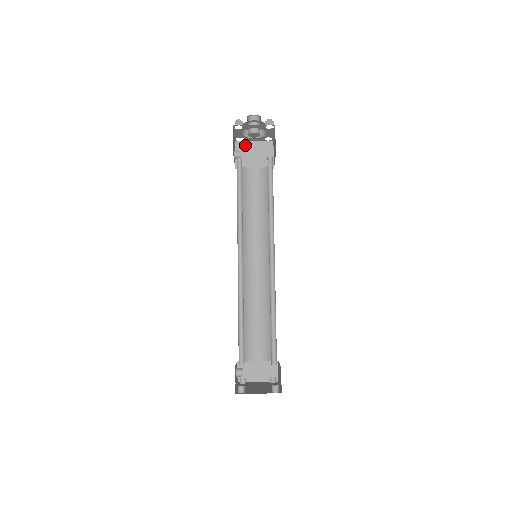
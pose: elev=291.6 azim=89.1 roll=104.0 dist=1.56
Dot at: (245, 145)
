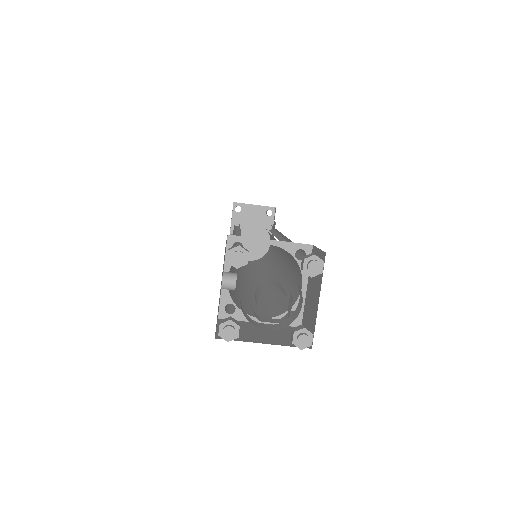
Dot at: occluded
